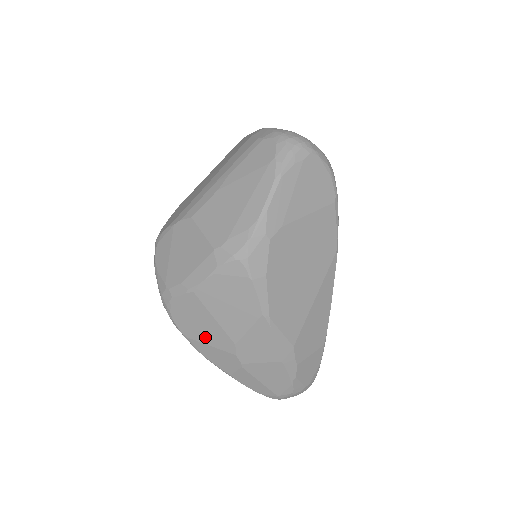
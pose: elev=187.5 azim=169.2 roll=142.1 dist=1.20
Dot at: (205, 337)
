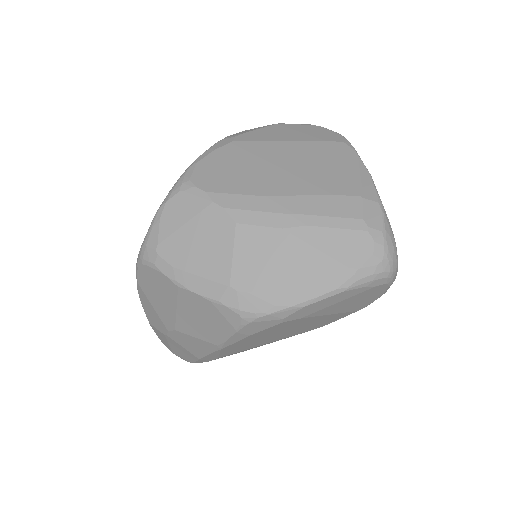
Dot at: (155, 302)
